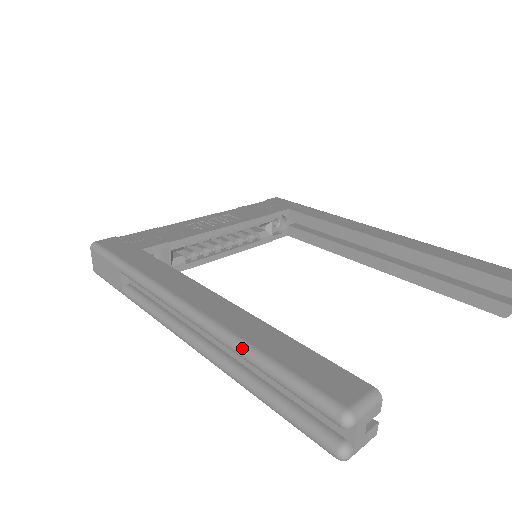
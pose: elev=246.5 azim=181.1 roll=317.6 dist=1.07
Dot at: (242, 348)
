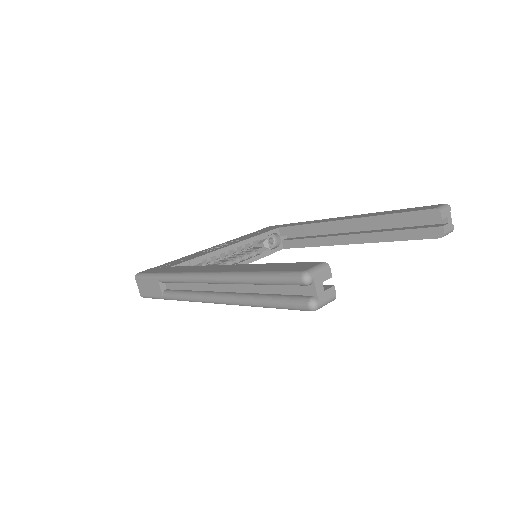
Dot at: (241, 275)
